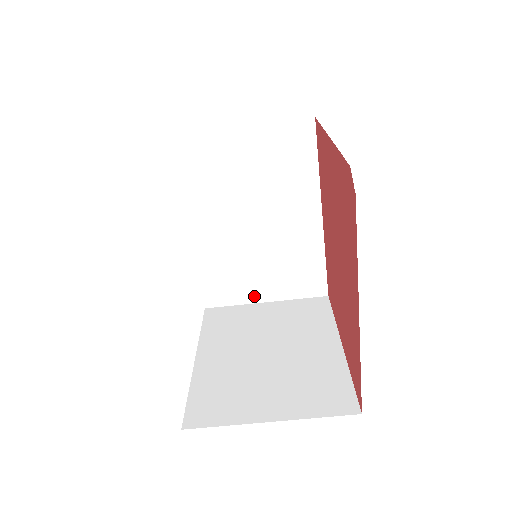
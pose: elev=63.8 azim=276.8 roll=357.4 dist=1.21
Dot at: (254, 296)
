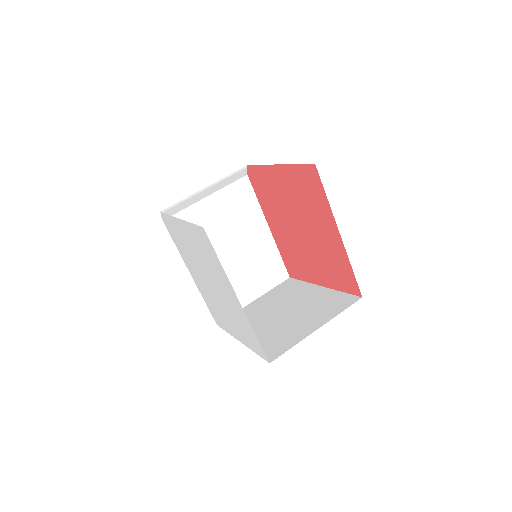
Dot at: (306, 333)
